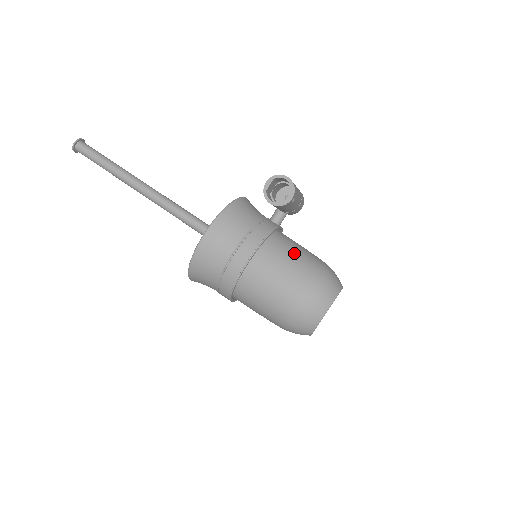
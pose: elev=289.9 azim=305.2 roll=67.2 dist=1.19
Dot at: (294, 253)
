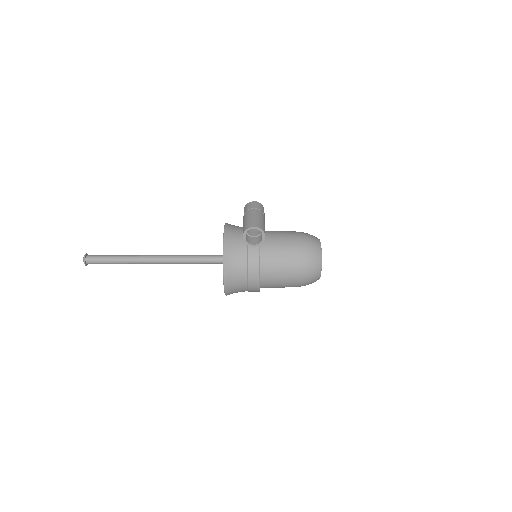
Dot at: (281, 250)
